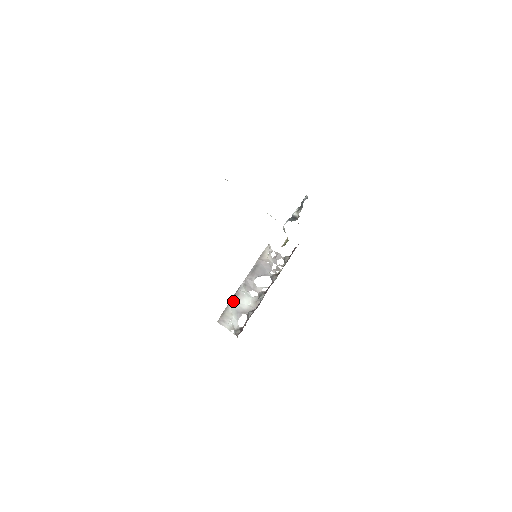
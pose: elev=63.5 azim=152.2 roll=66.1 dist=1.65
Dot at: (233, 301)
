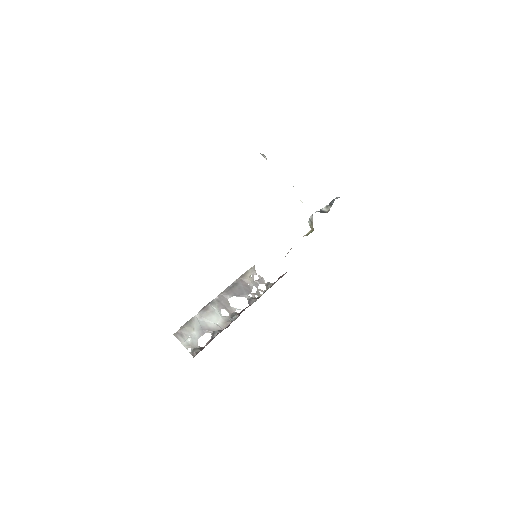
Dot at: (199, 315)
